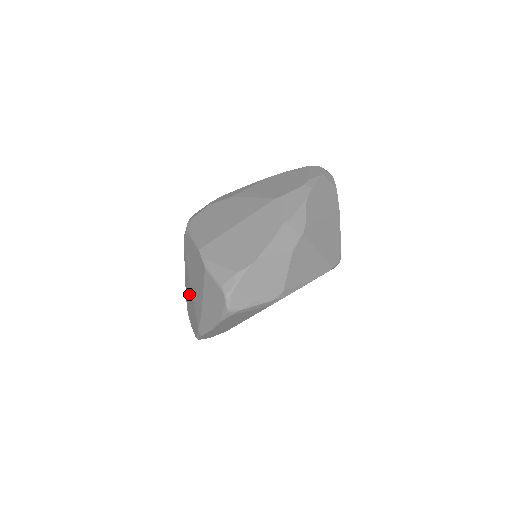
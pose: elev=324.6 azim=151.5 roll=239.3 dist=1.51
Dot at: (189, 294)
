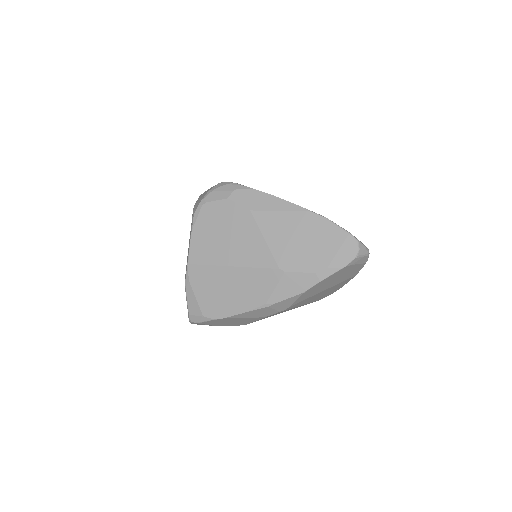
Dot at: occluded
